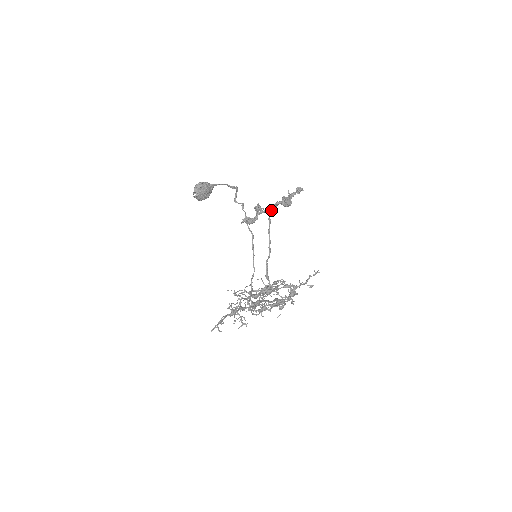
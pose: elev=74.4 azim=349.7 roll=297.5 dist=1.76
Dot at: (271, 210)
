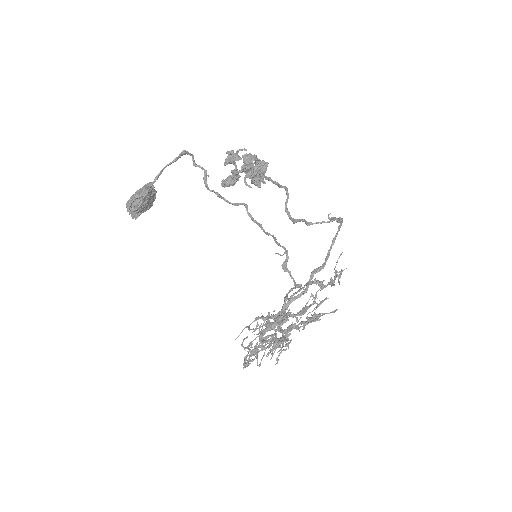
Dot at: occluded
